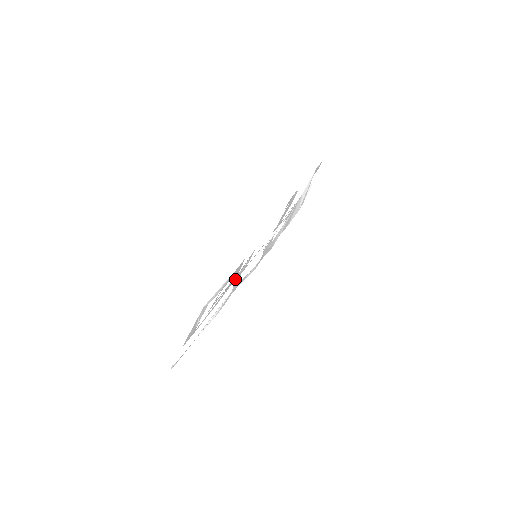
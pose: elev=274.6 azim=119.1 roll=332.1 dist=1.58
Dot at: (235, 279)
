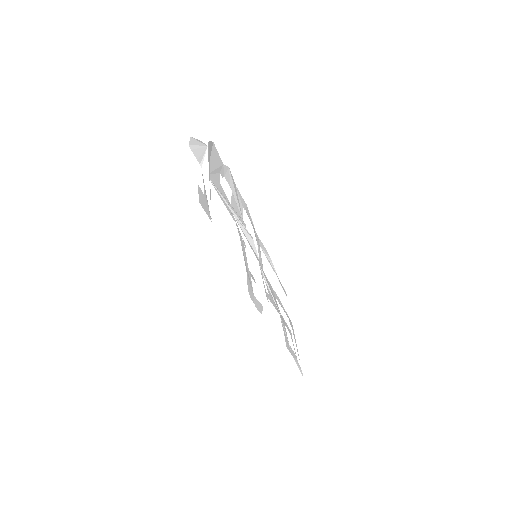
Dot at: (267, 280)
